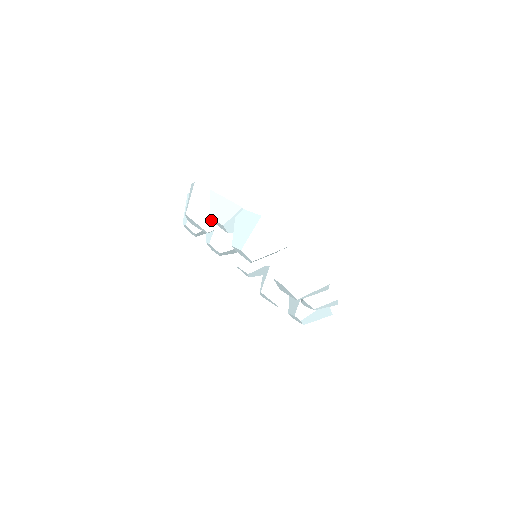
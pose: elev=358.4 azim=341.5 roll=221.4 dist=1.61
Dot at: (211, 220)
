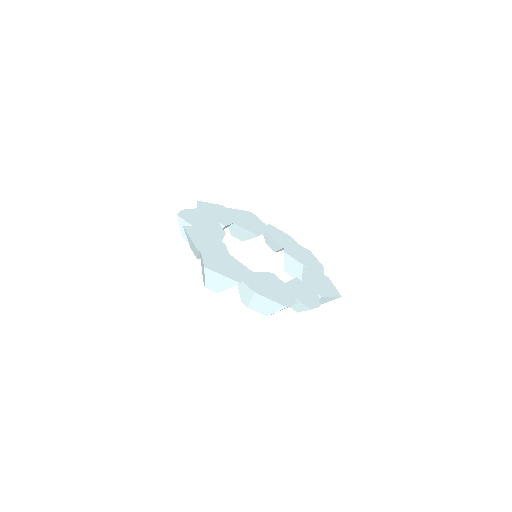
Dot at: occluded
